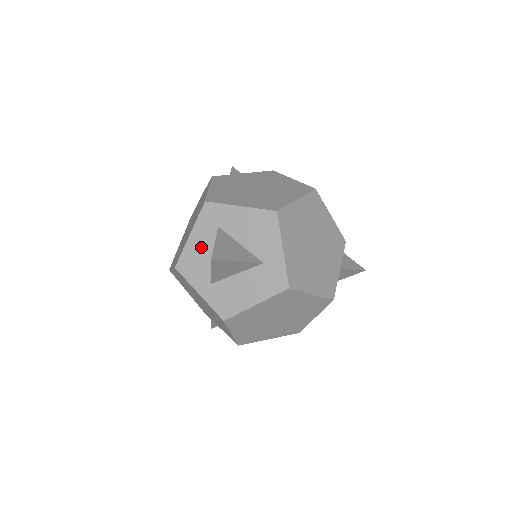
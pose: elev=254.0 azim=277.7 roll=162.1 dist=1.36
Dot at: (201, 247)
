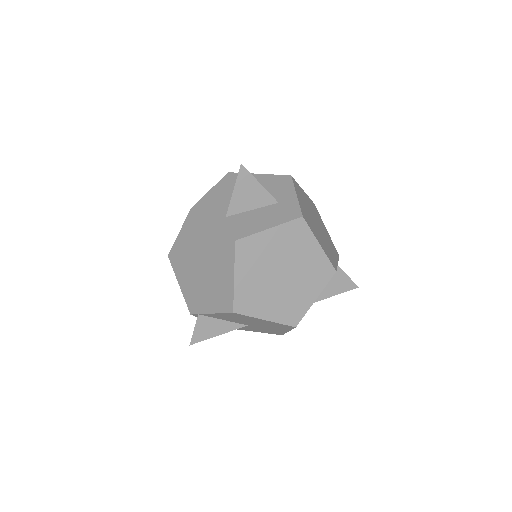
Dot at: (220, 196)
